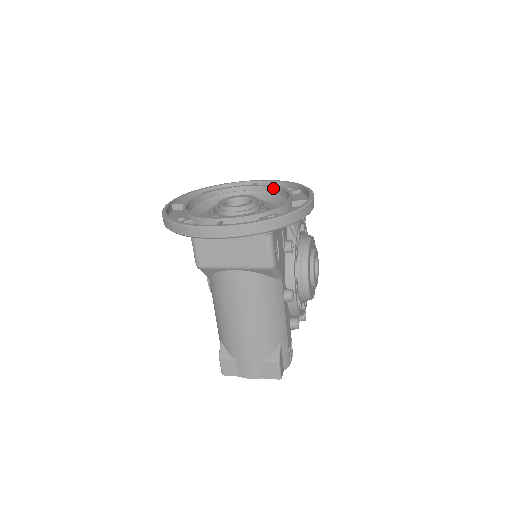
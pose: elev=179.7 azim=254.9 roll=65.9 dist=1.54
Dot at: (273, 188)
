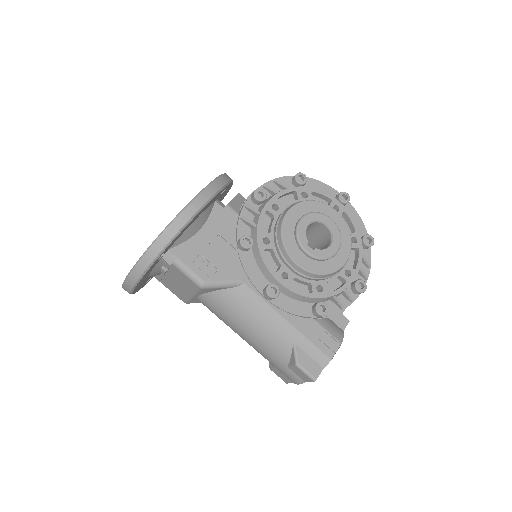
Dot at: occluded
